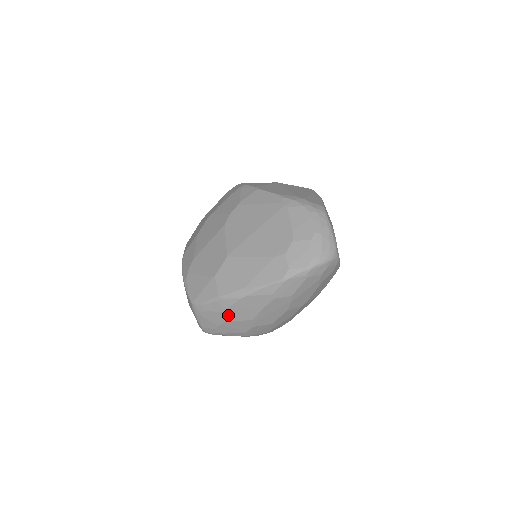
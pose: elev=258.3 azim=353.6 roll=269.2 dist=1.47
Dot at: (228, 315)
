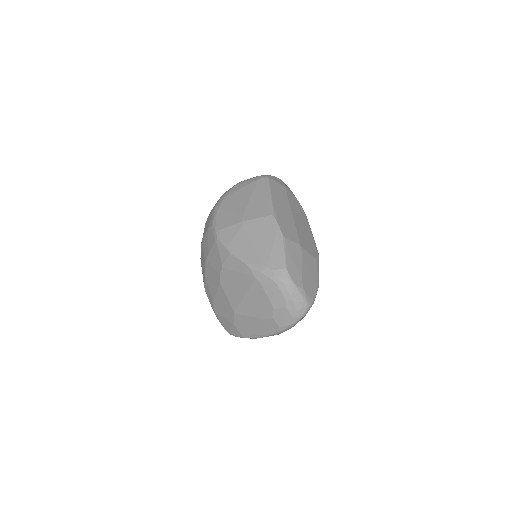
Dot at: occluded
